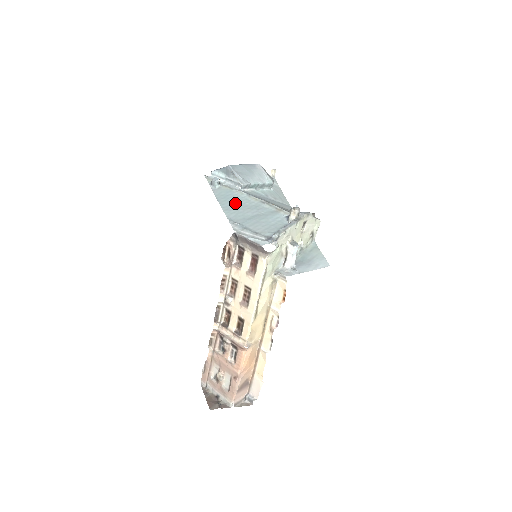
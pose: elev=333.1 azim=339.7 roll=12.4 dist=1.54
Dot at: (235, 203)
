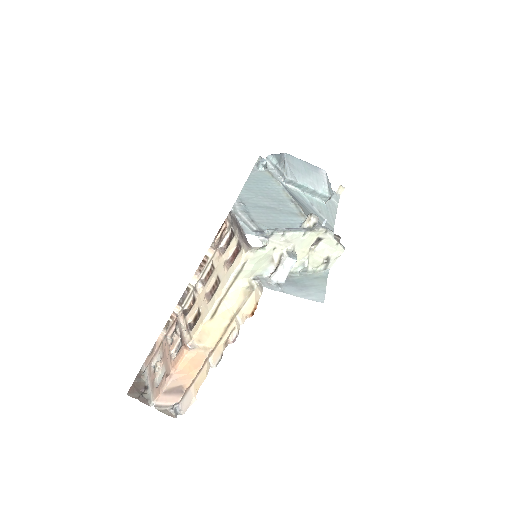
Dot at: (262, 189)
